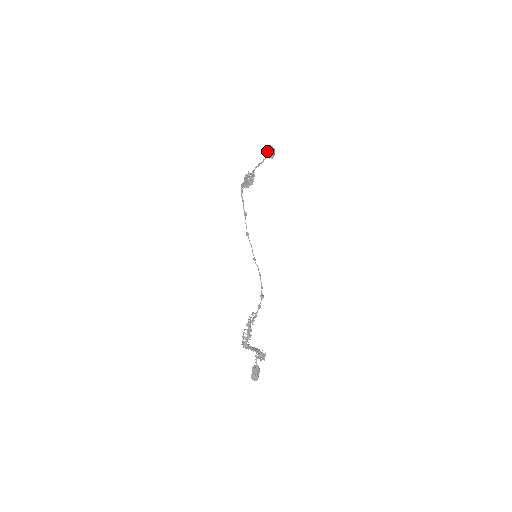
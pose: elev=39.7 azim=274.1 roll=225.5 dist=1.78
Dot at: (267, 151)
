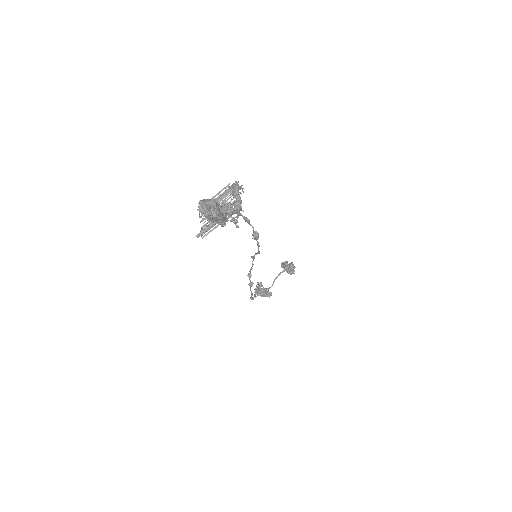
Dot at: occluded
